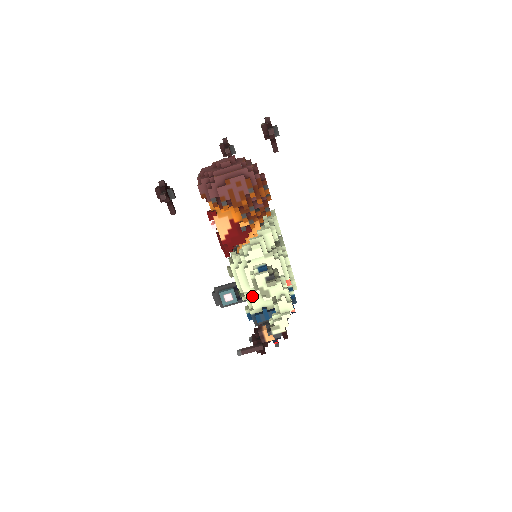
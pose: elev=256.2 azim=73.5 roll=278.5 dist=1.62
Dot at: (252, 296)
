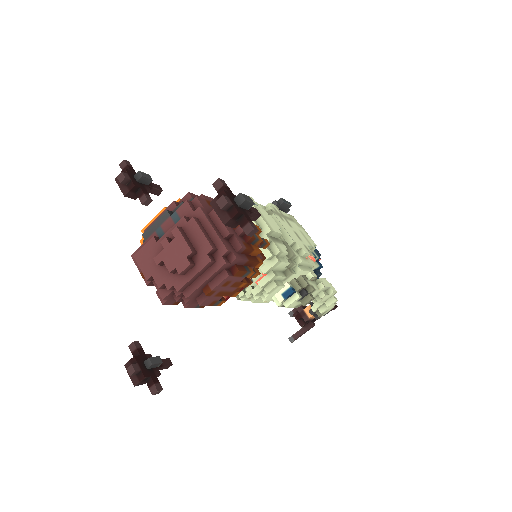
Dot at: occluded
